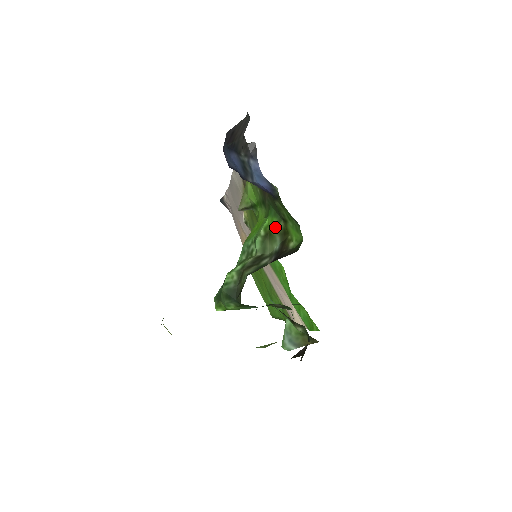
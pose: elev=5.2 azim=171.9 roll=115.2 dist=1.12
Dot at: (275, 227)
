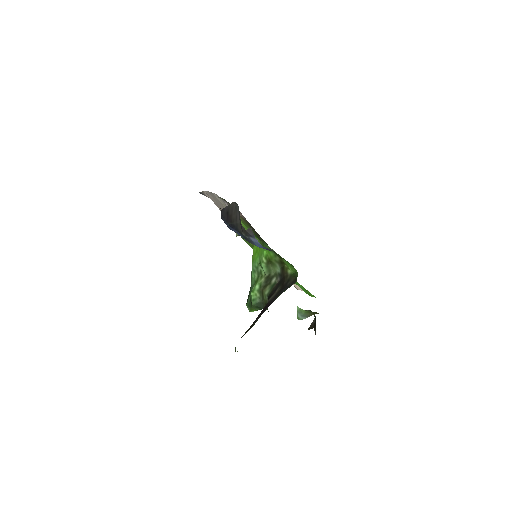
Dot at: (273, 258)
